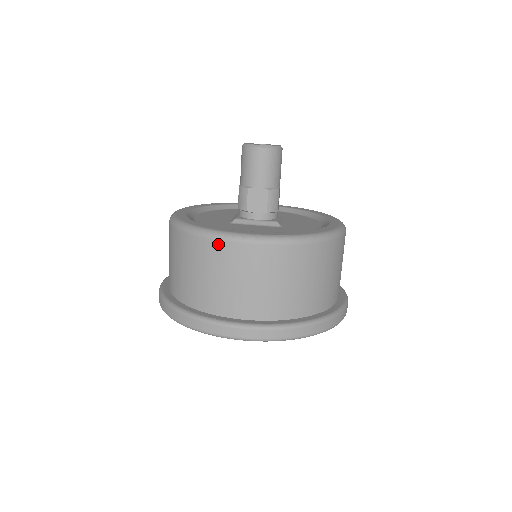
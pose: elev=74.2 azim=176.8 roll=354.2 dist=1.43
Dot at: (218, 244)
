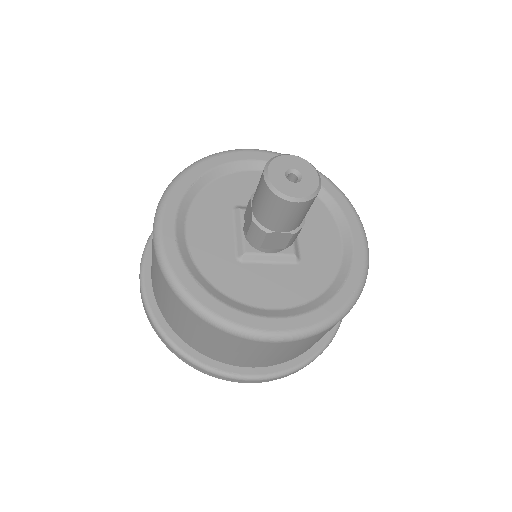
Dot at: (241, 340)
